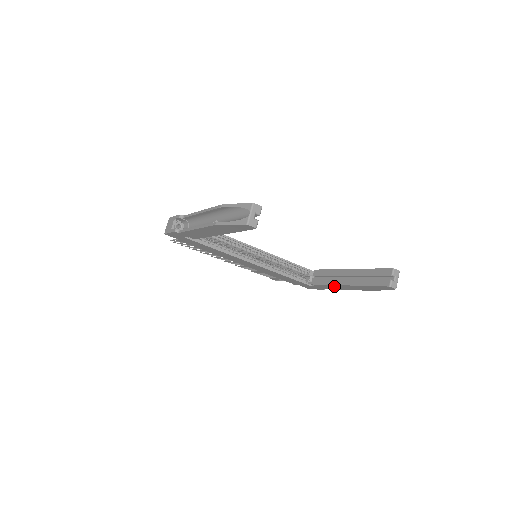
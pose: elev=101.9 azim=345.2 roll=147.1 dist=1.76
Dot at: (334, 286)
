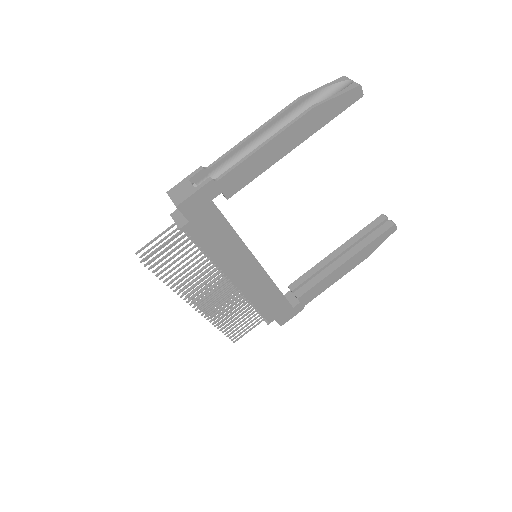
Dot at: (327, 279)
